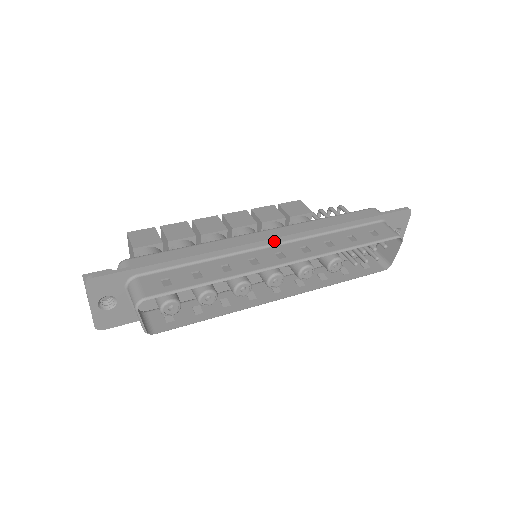
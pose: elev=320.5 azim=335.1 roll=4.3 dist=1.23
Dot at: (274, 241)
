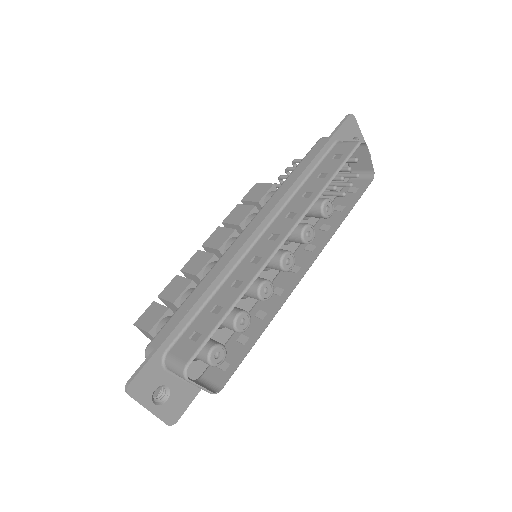
Dot at: (259, 230)
